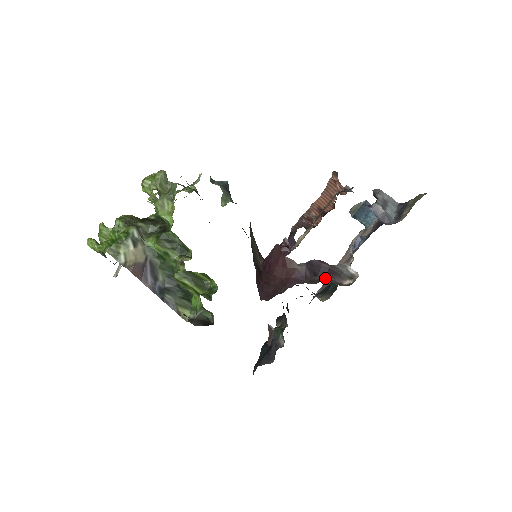
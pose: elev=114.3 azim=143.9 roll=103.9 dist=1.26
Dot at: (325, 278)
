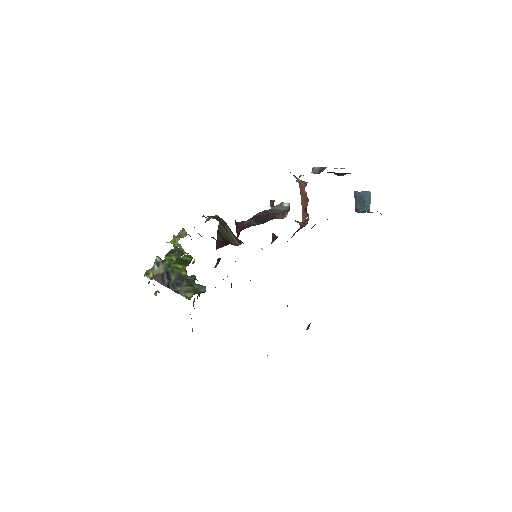
Dot at: occluded
